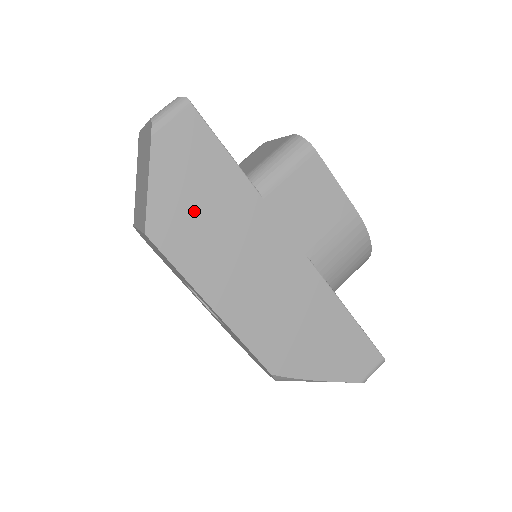
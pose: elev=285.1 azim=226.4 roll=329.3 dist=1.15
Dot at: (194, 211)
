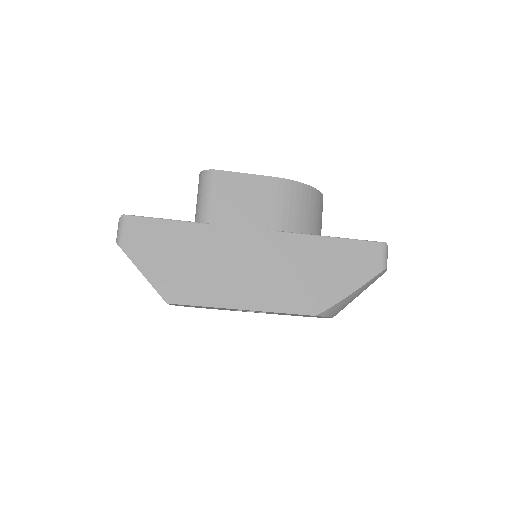
Dot at: (181, 267)
